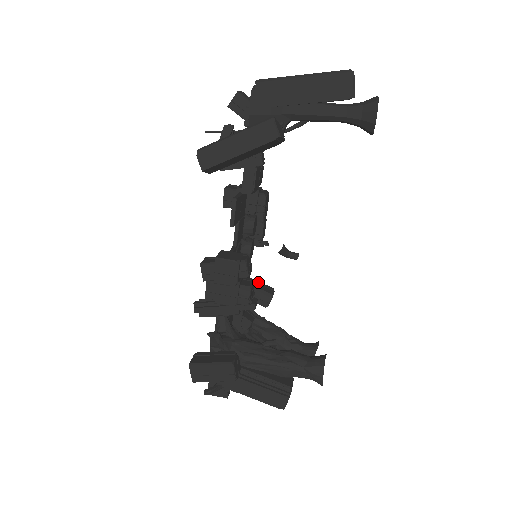
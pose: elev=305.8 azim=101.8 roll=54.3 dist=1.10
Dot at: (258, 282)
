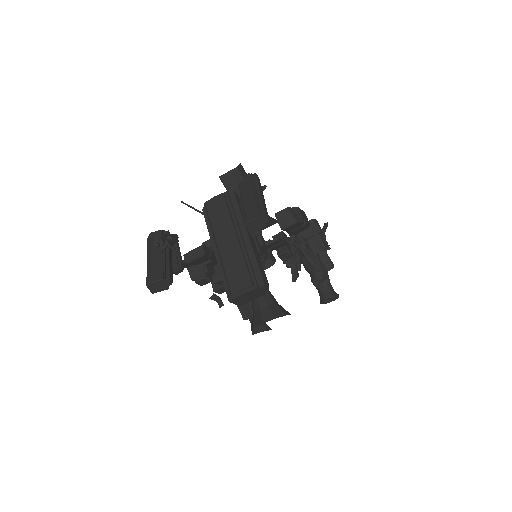
Dot at: (317, 235)
